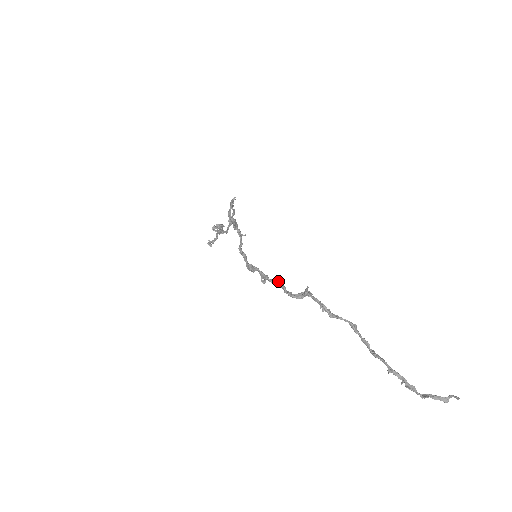
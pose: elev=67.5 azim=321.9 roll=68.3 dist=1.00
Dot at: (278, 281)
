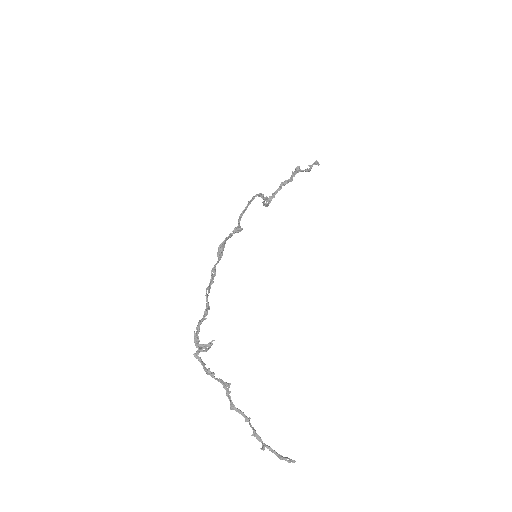
Dot at: (199, 325)
